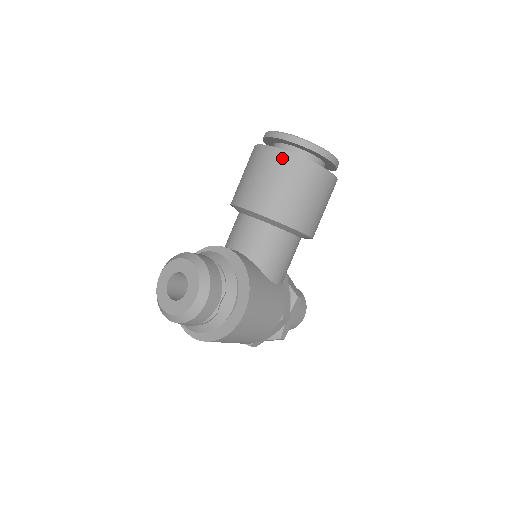
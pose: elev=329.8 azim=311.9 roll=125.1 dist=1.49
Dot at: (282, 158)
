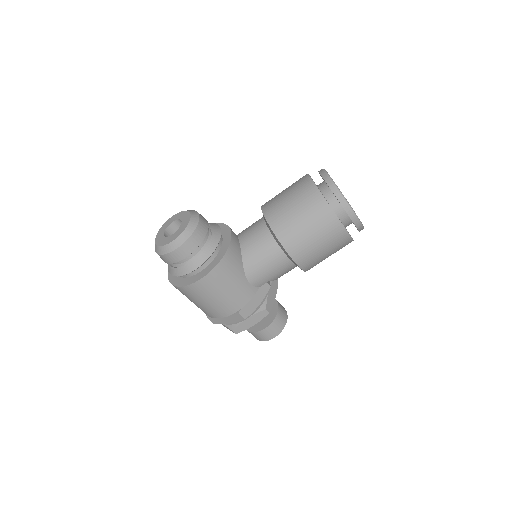
Dot at: (310, 189)
